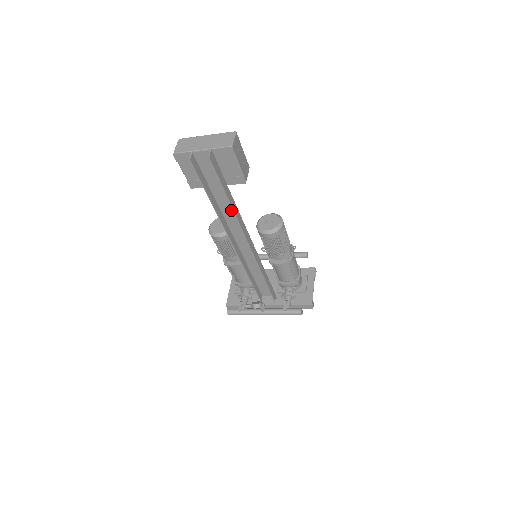
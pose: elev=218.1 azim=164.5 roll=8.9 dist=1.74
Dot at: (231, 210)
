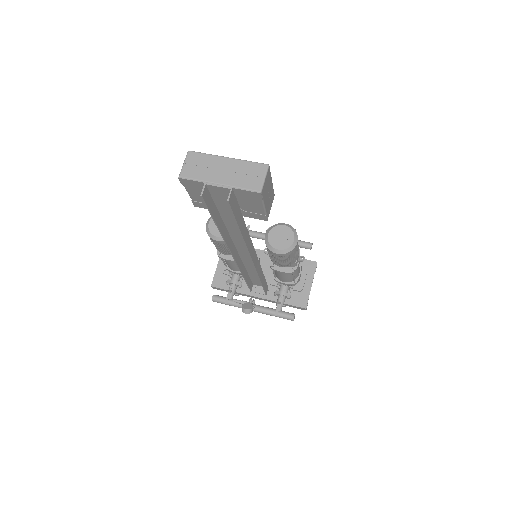
Dot at: occluded
